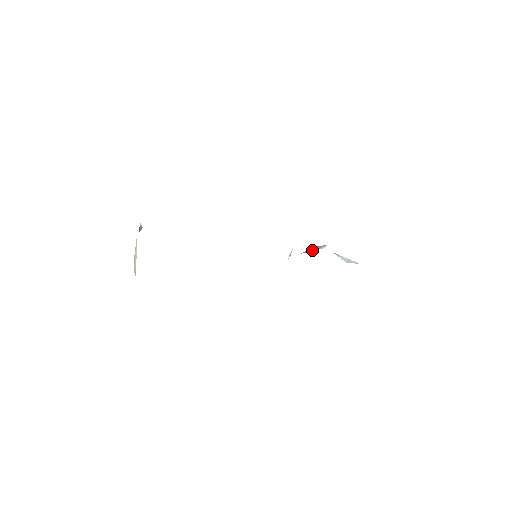
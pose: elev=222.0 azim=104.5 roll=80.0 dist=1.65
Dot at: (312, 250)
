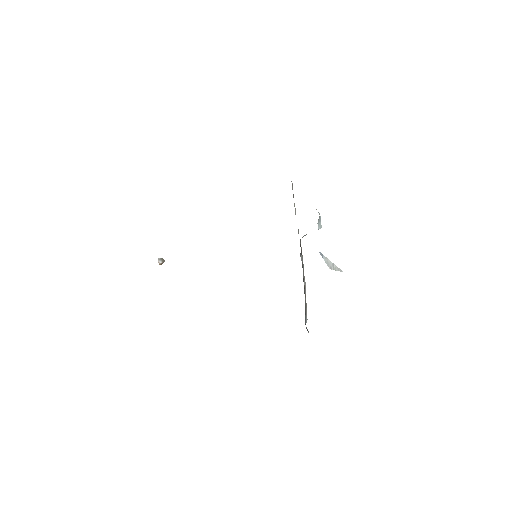
Dot at: occluded
